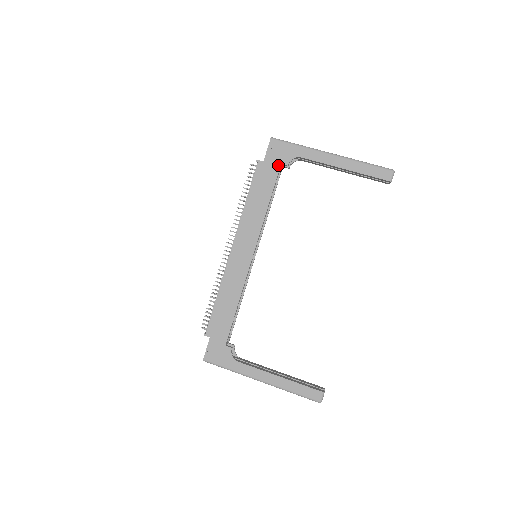
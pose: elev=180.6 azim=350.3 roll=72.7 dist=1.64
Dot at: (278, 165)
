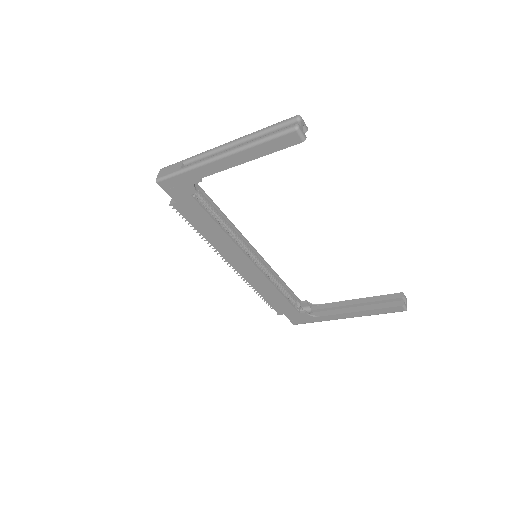
Dot at: (190, 198)
